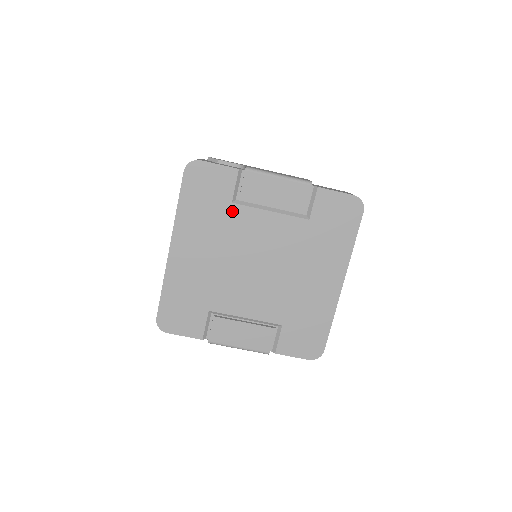
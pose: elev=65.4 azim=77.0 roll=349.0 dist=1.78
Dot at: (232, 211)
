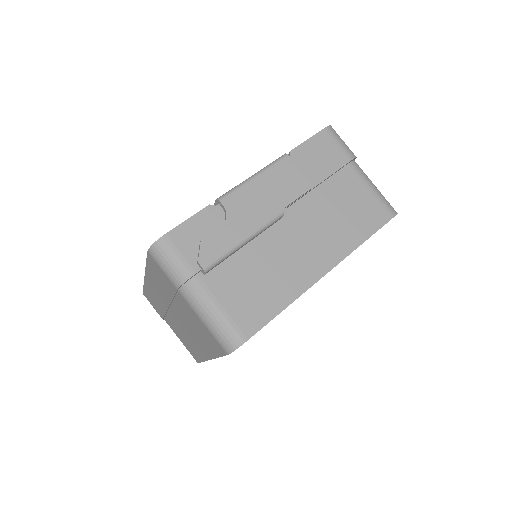
Dot at: occluded
